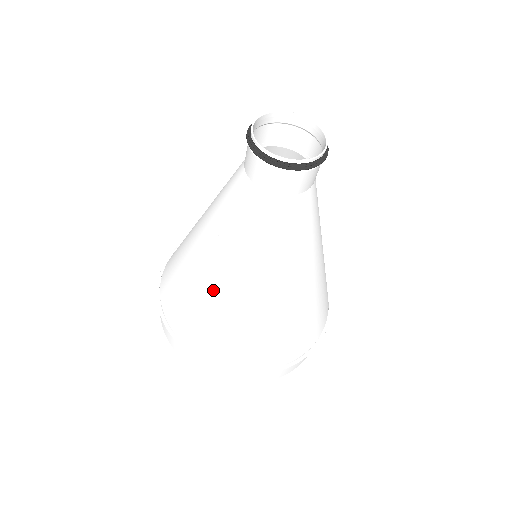
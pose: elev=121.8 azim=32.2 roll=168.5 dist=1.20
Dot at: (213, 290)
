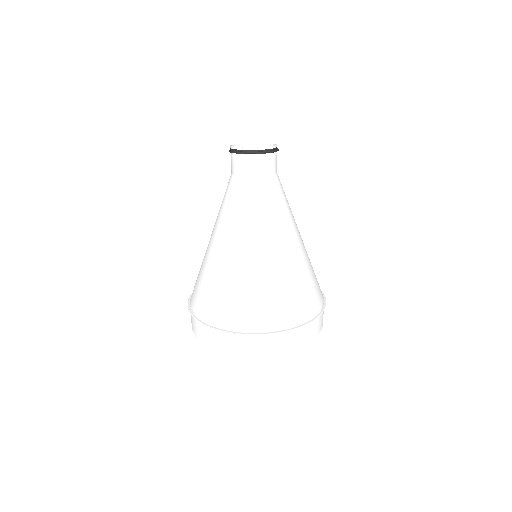
Dot at: (275, 265)
